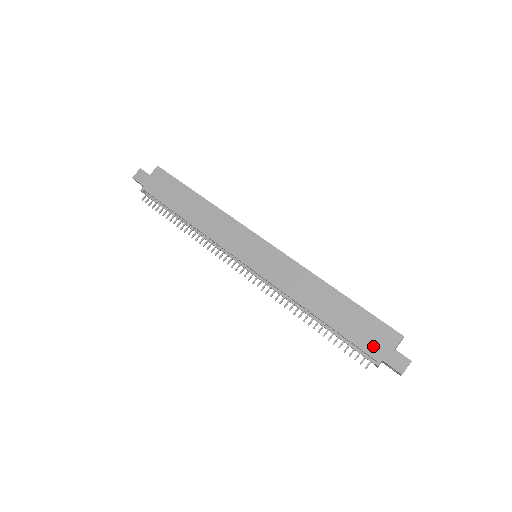
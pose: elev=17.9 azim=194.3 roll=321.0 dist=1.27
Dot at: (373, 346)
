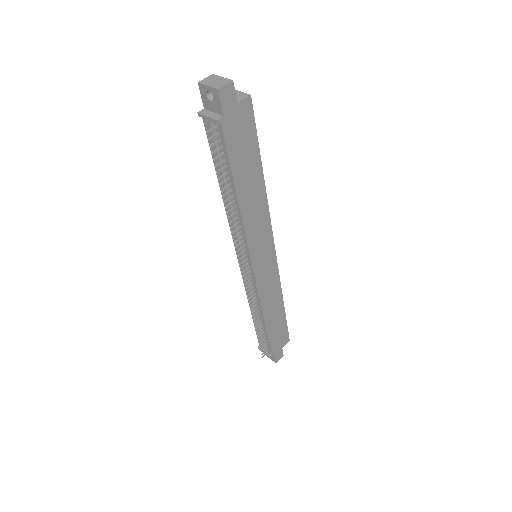
Dot at: (276, 346)
